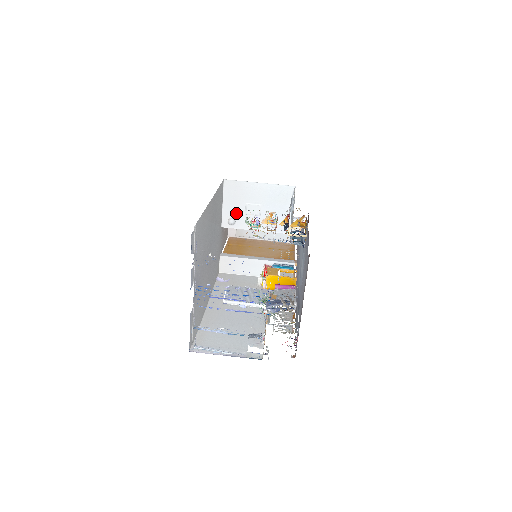
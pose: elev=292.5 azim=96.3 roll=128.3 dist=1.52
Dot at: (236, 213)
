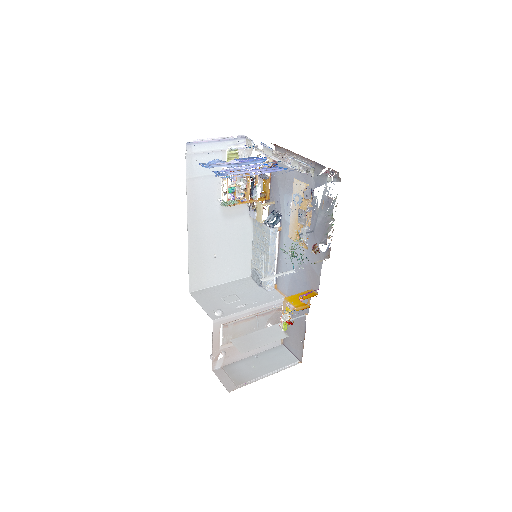
Dot at: (218, 307)
